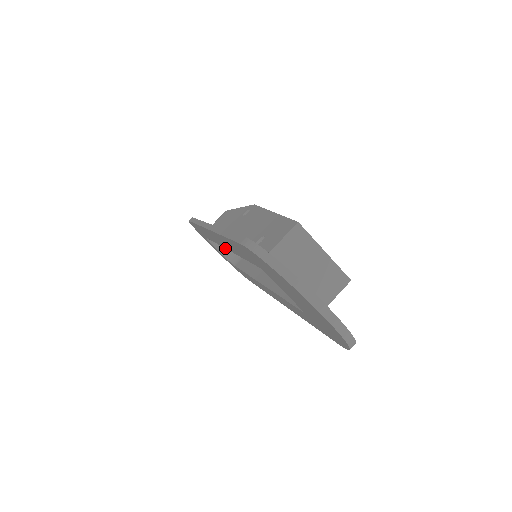
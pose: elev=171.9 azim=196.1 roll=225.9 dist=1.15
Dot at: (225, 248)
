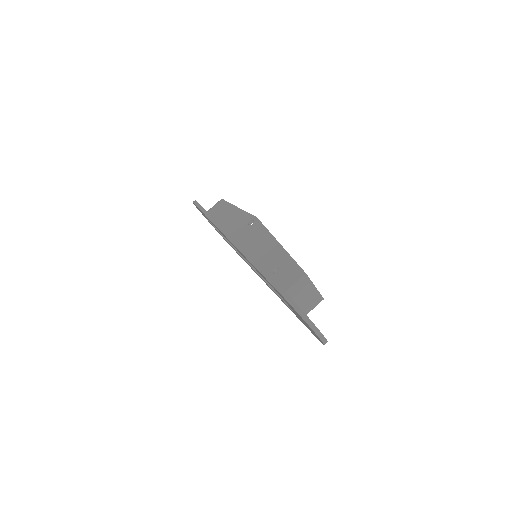
Dot at: (237, 250)
